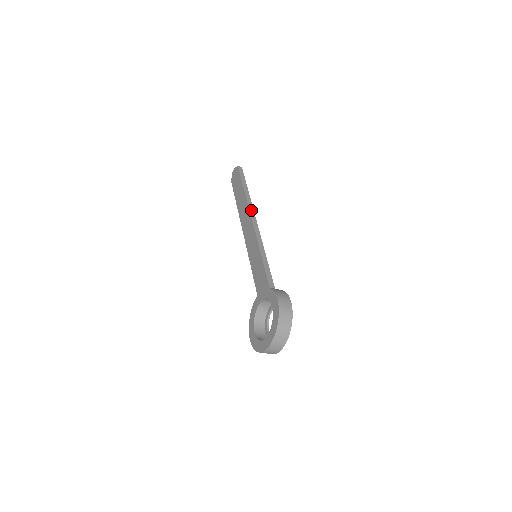
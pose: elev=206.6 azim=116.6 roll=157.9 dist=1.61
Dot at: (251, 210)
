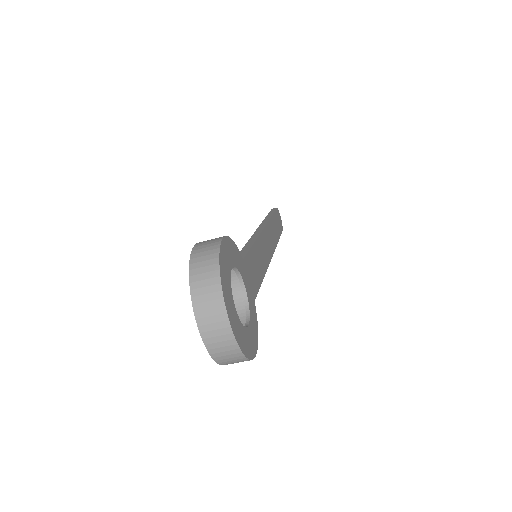
Dot at: (263, 223)
